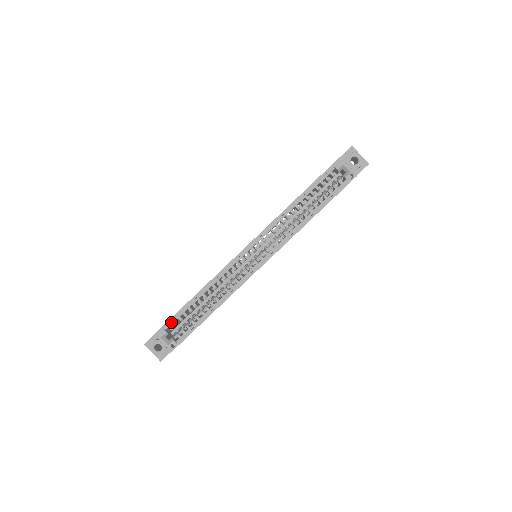
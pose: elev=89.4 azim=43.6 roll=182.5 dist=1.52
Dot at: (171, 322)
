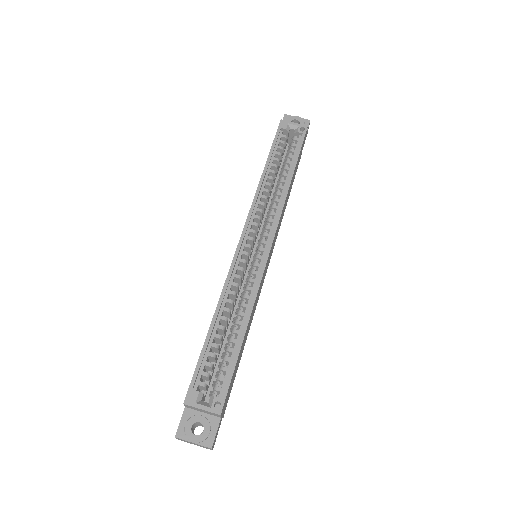
Dot at: (198, 376)
